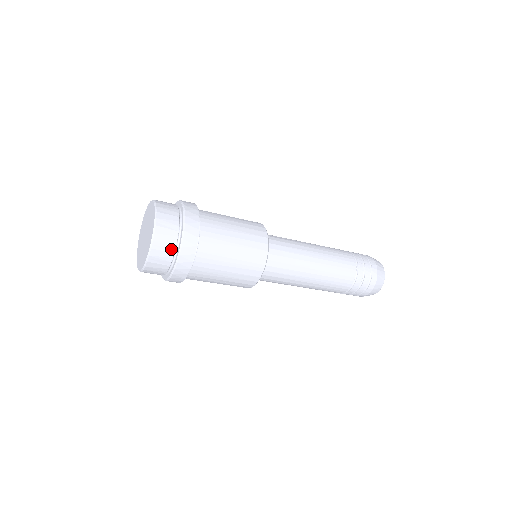
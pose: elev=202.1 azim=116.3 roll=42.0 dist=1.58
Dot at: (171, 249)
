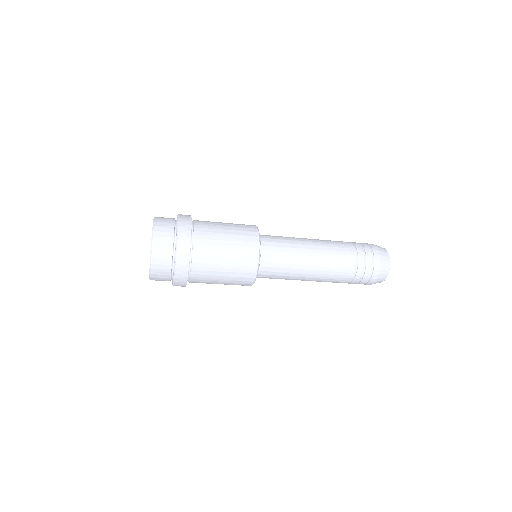
Dot at: (168, 262)
